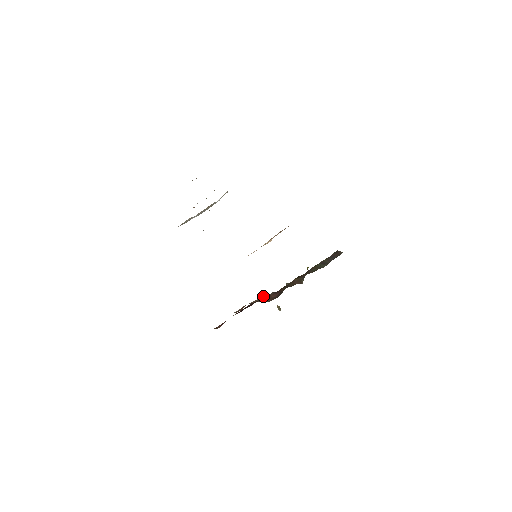
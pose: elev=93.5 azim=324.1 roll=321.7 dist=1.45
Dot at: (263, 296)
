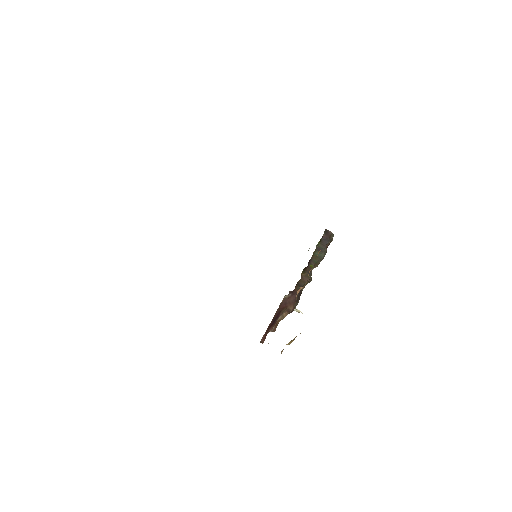
Dot at: (283, 300)
